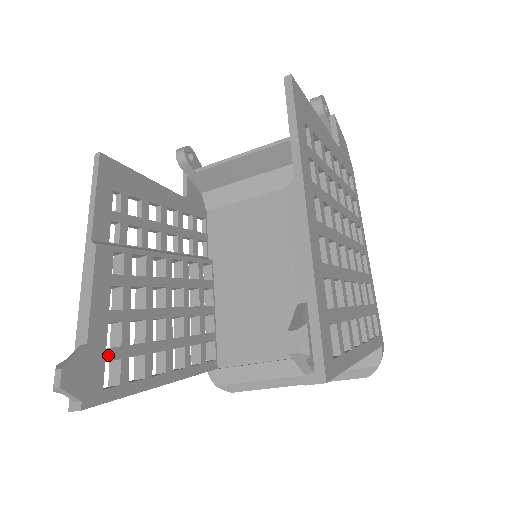
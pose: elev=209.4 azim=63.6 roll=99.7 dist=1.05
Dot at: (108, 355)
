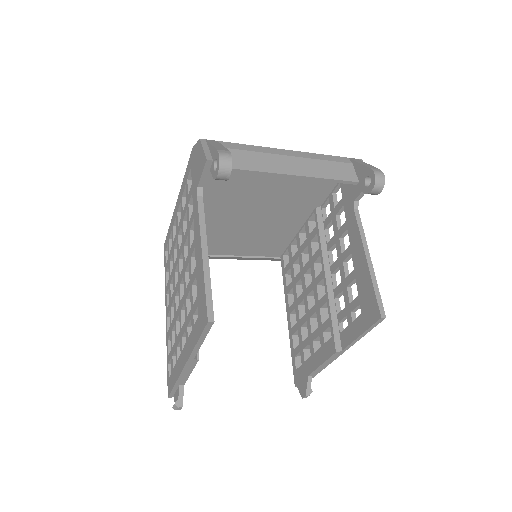
Dot at: occluded
